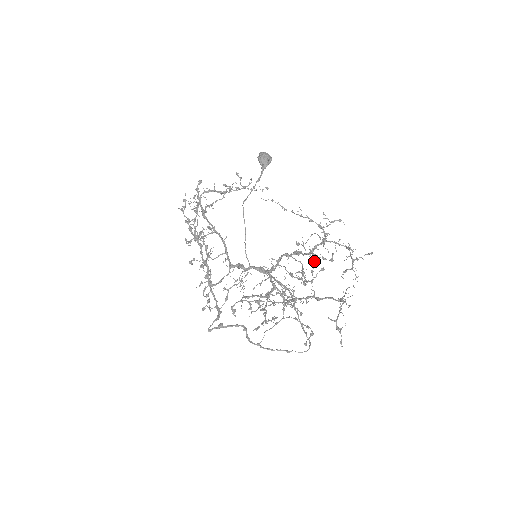
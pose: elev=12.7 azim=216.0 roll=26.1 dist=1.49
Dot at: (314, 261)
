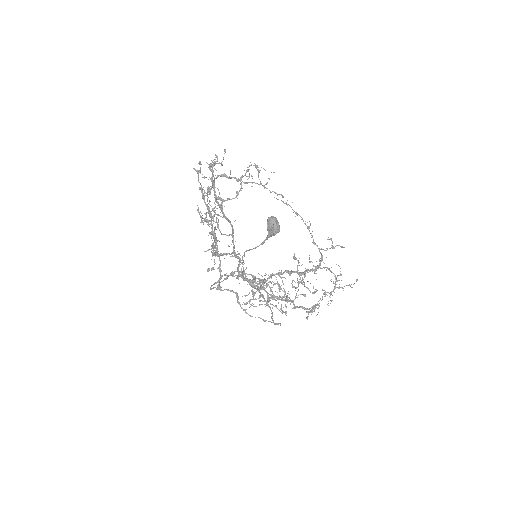
Dot at: (302, 279)
